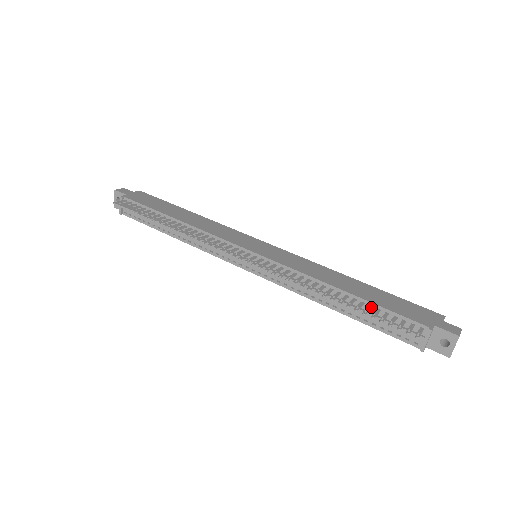
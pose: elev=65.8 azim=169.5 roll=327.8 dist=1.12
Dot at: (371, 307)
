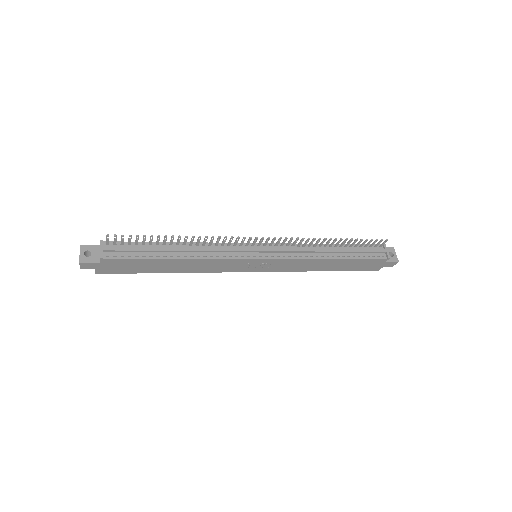
Dot at: (352, 245)
